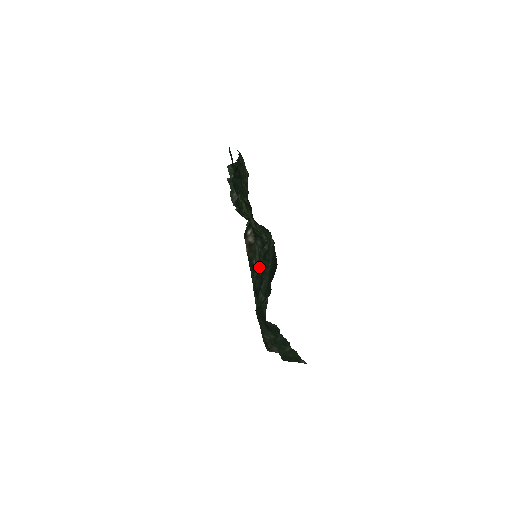
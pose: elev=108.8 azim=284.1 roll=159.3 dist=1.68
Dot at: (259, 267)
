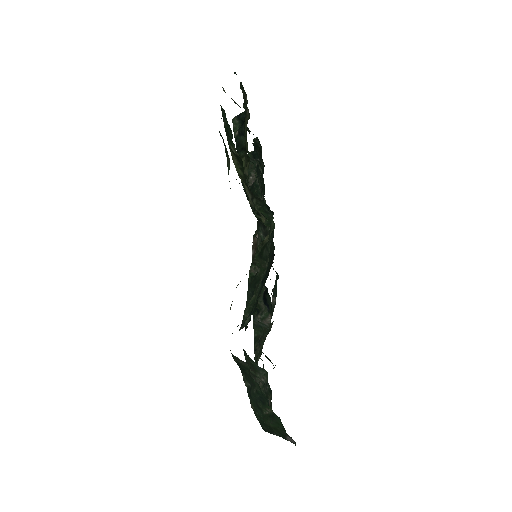
Dot at: (253, 269)
